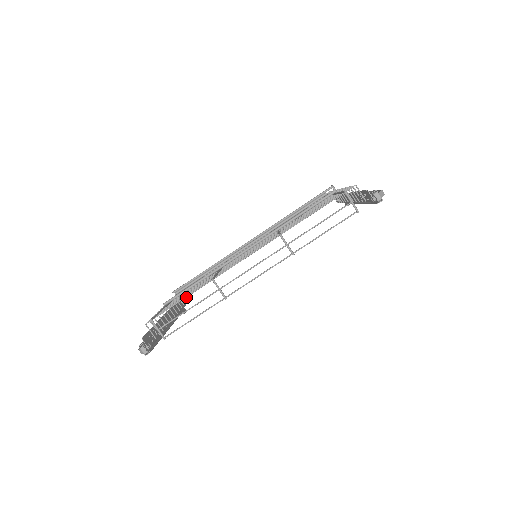
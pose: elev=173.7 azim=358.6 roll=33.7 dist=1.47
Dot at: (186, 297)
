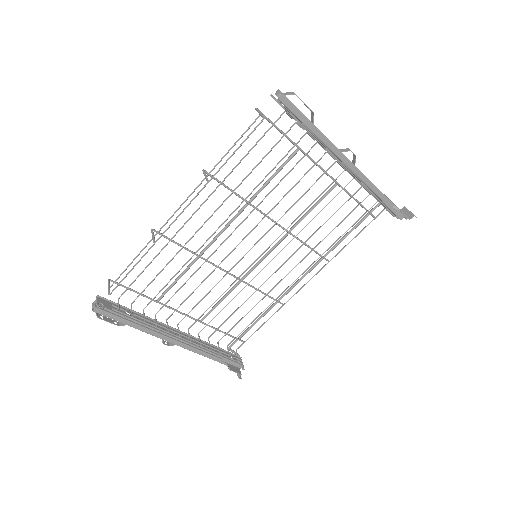
Dot at: occluded
